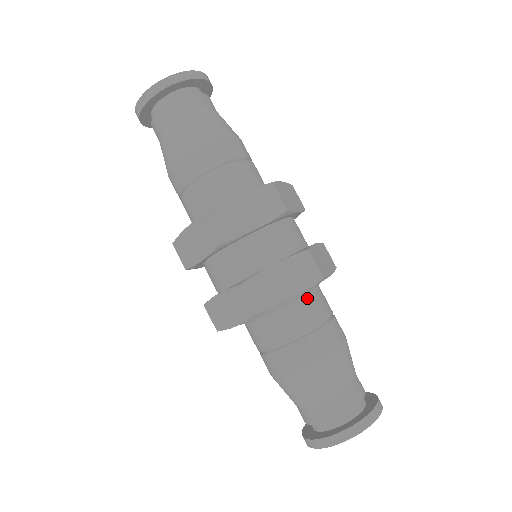
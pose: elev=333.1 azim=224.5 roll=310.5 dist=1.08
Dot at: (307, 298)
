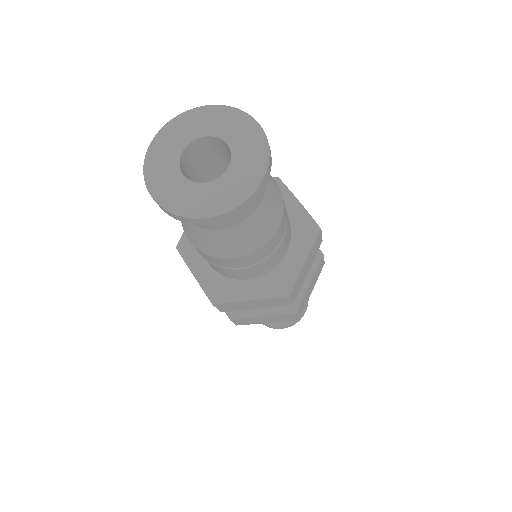
Dot at: occluded
